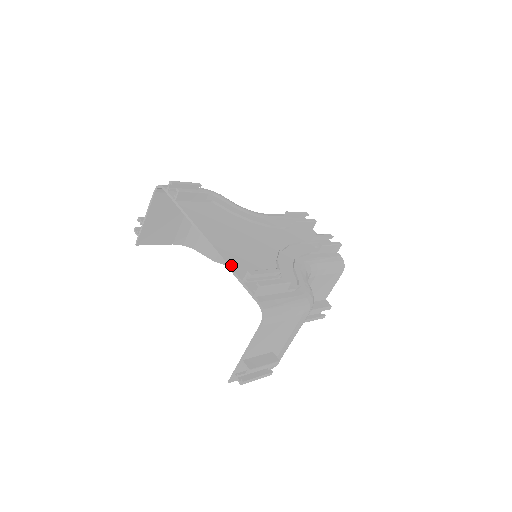
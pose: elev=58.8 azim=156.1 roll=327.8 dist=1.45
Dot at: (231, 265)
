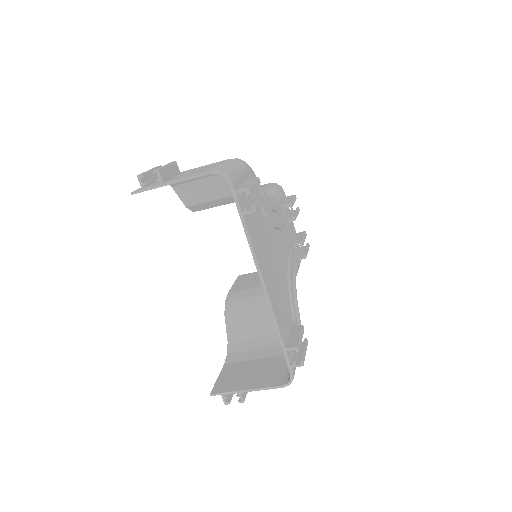
Dot at: (279, 326)
